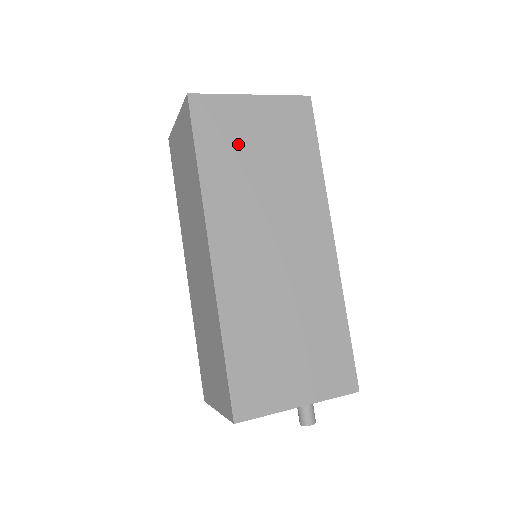
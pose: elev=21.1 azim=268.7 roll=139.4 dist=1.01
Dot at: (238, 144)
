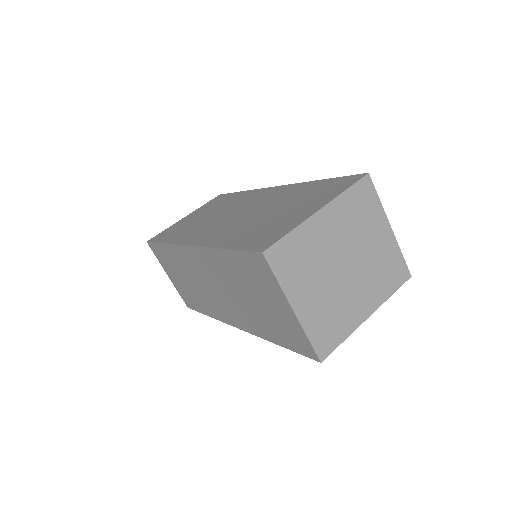
Dot at: occluded
